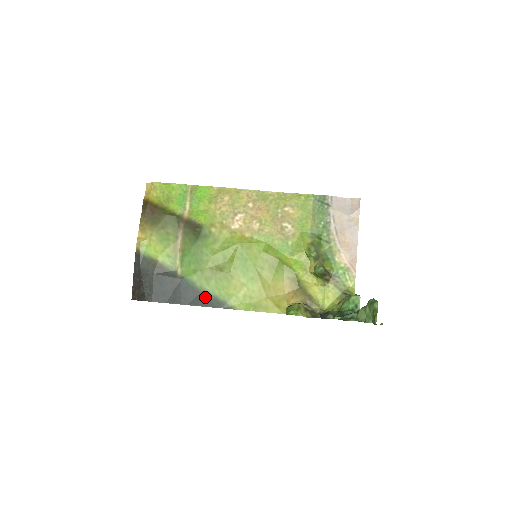
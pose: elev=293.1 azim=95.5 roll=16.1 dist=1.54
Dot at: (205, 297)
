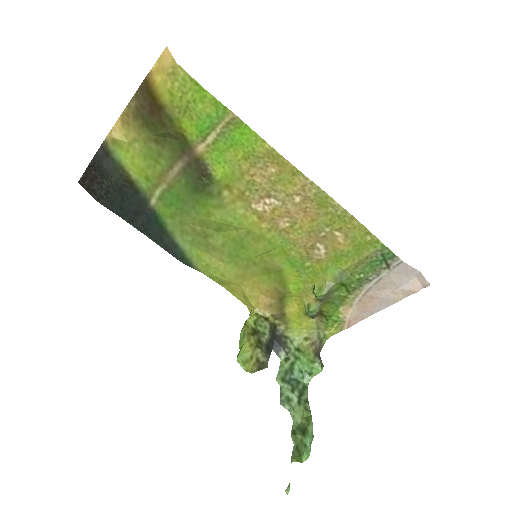
Dot at: (171, 243)
